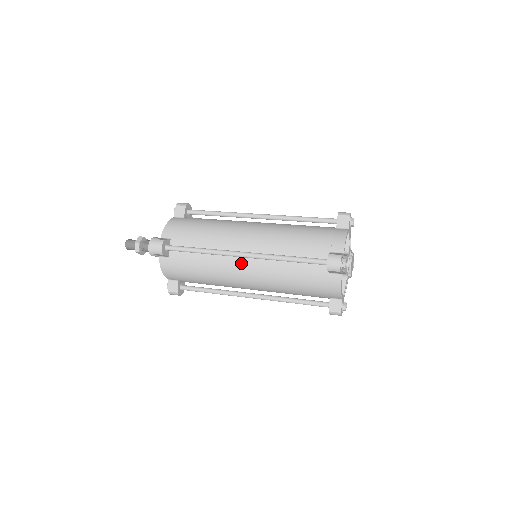
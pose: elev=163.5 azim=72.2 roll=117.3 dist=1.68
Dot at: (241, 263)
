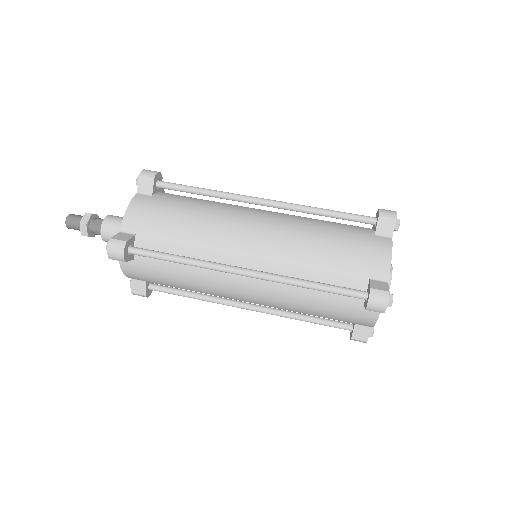
Dot at: (240, 279)
